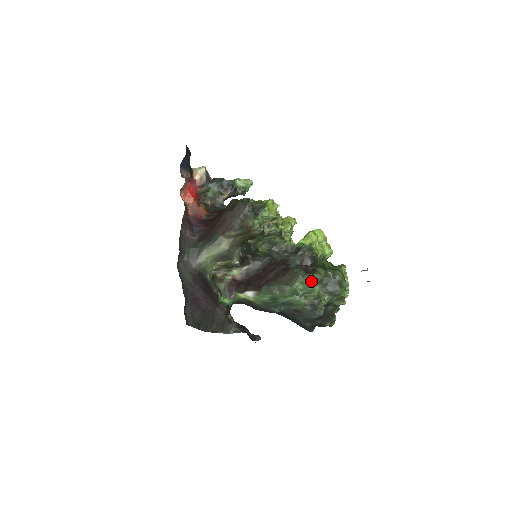
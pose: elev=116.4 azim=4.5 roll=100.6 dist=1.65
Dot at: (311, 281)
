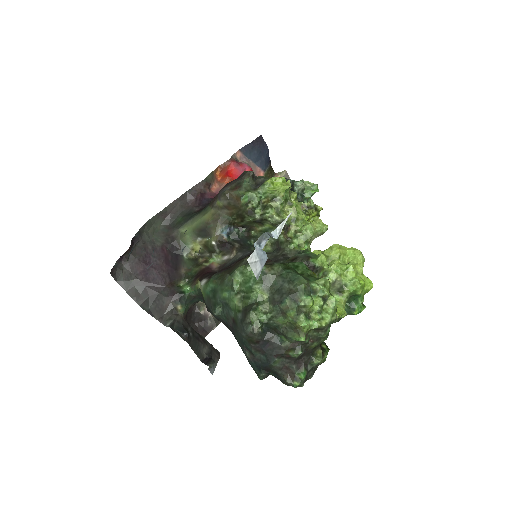
Dot at: (253, 273)
